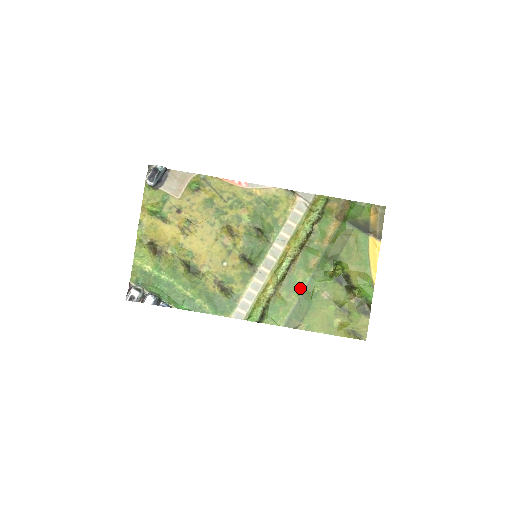
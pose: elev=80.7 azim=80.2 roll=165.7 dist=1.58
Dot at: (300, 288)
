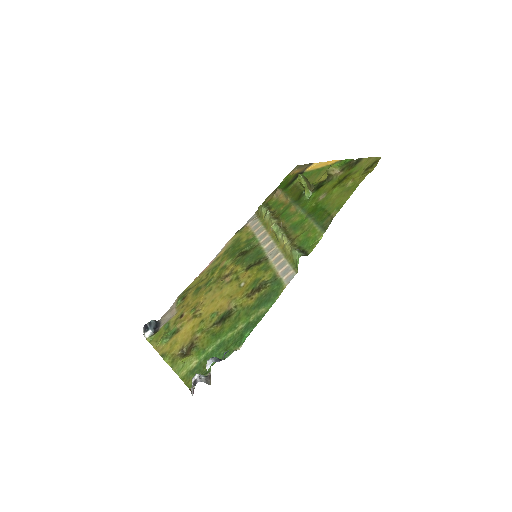
Dot at: (304, 219)
